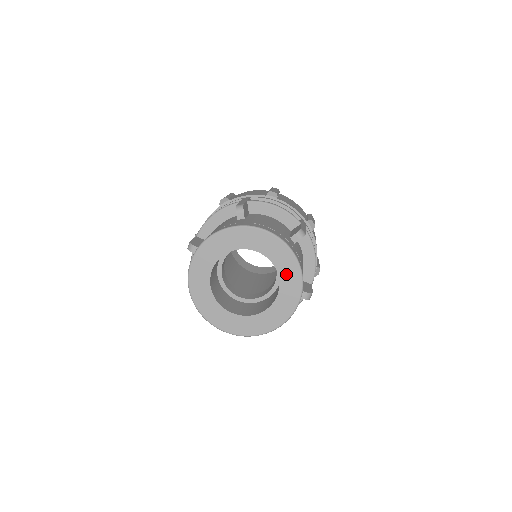
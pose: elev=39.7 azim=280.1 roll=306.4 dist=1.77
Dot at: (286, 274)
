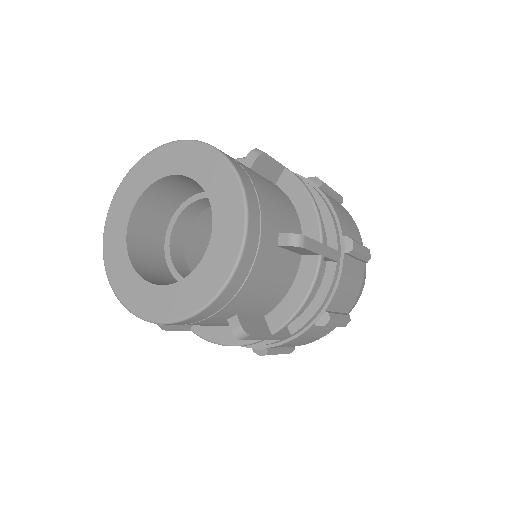
Dot at: (216, 186)
